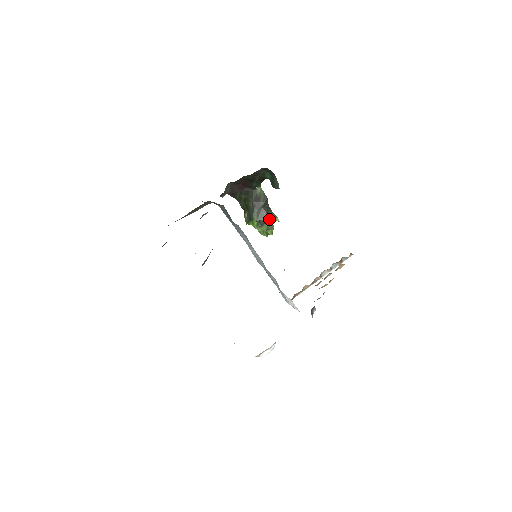
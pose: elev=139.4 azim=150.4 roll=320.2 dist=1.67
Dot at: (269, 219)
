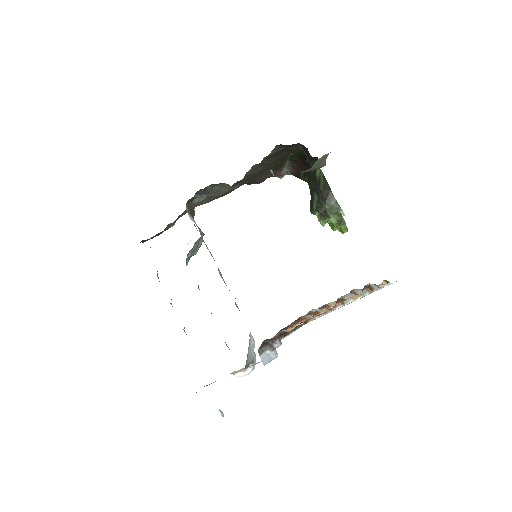
Dot at: (329, 211)
